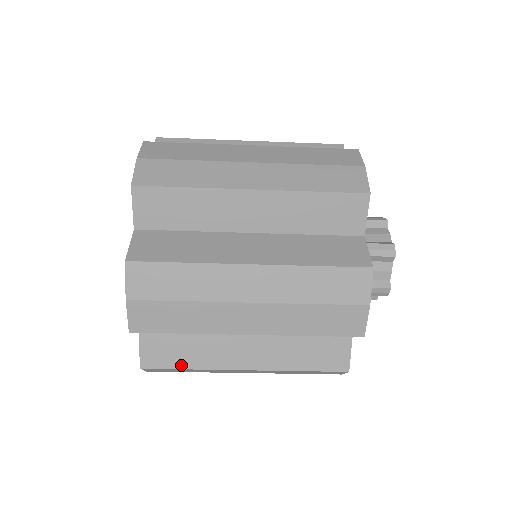
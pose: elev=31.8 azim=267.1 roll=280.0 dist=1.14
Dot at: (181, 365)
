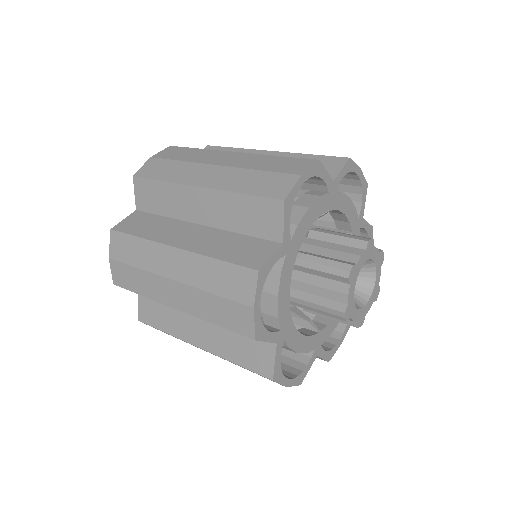
Dot at: occluded
